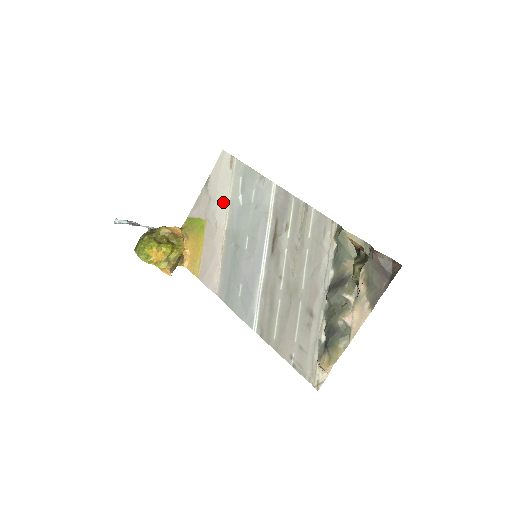
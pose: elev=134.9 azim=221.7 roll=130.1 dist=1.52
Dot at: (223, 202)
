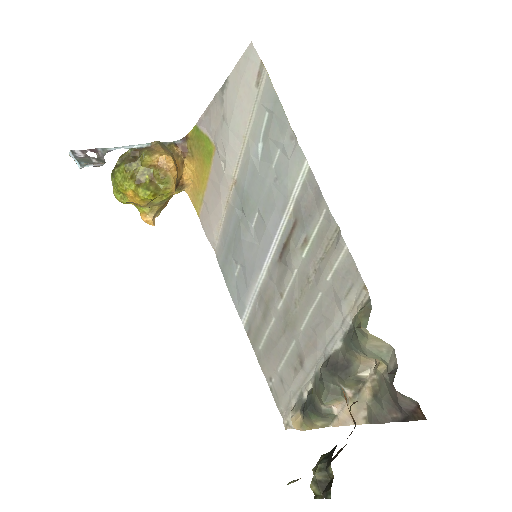
Dot at: (238, 137)
